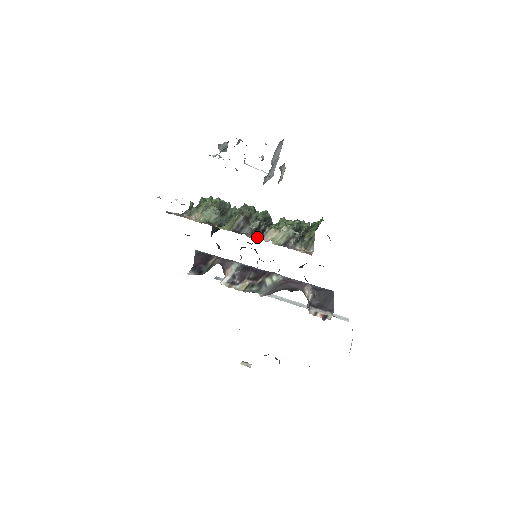
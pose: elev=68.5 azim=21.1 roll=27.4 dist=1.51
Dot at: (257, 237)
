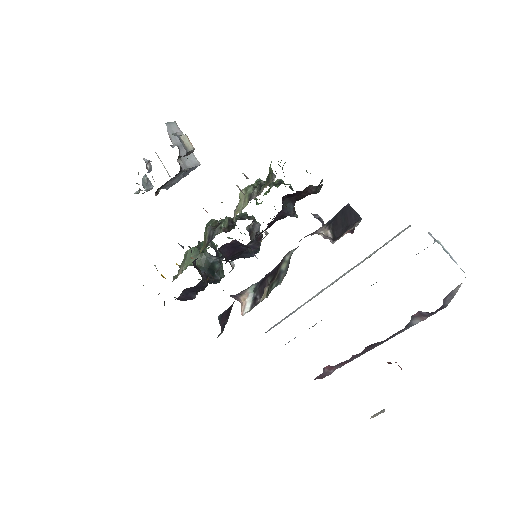
Dot at: occluded
